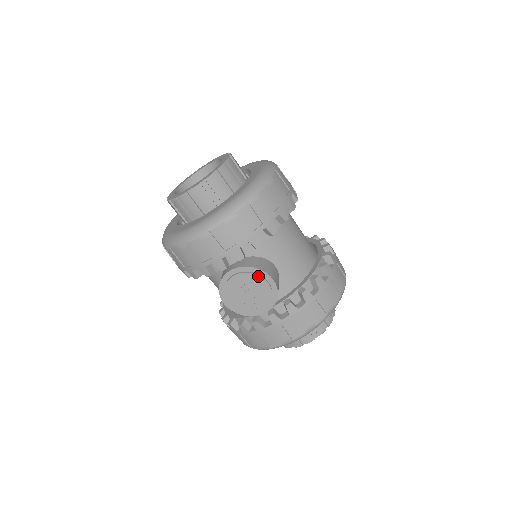
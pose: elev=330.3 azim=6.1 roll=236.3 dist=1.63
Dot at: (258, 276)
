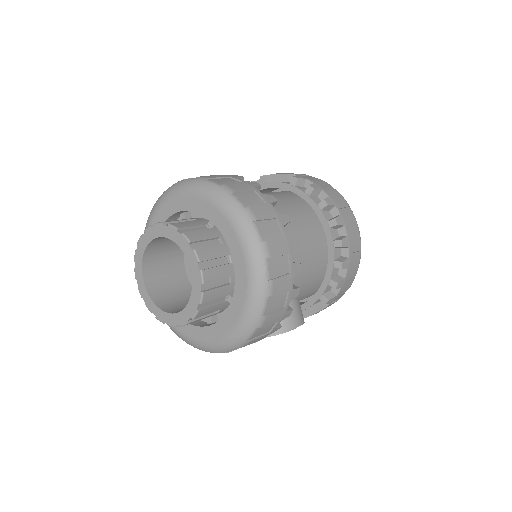
Dot at: occluded
